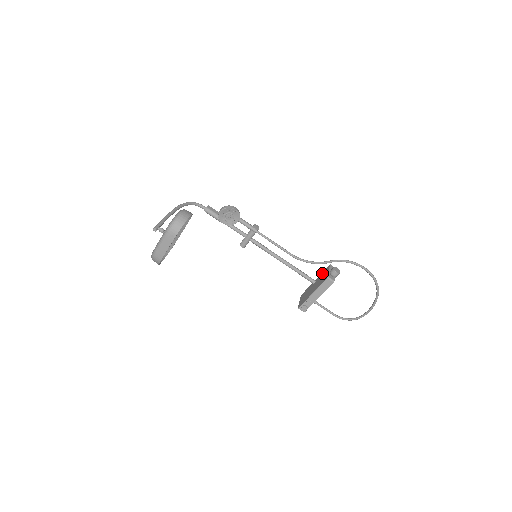
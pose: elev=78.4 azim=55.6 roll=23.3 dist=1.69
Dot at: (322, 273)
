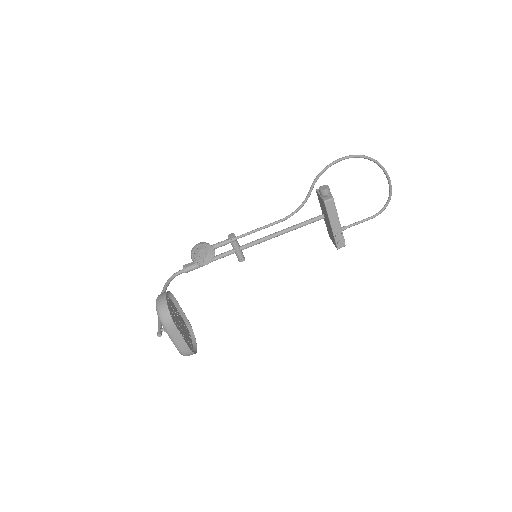
Dot at: occluded
